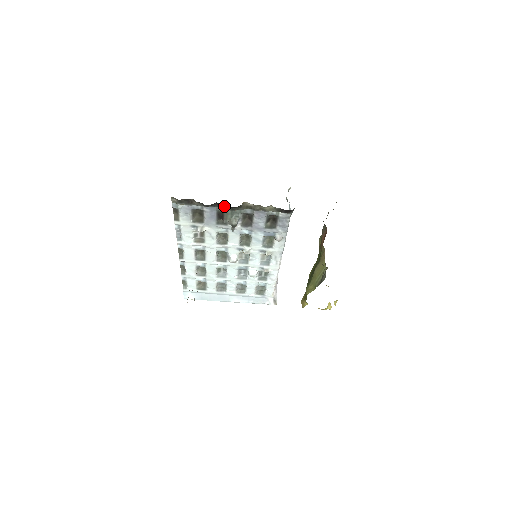
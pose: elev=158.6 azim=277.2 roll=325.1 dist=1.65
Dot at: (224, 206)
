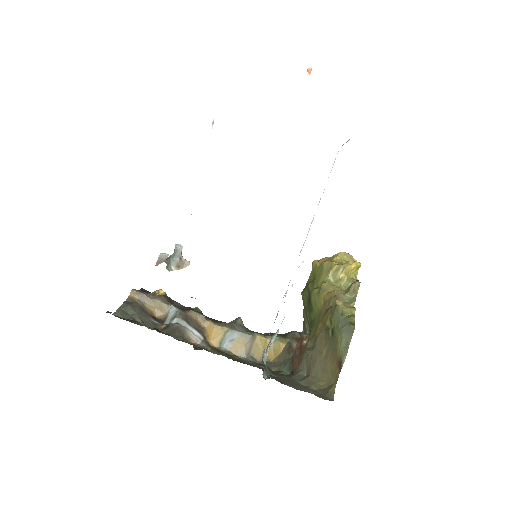
Dot at: occluded
